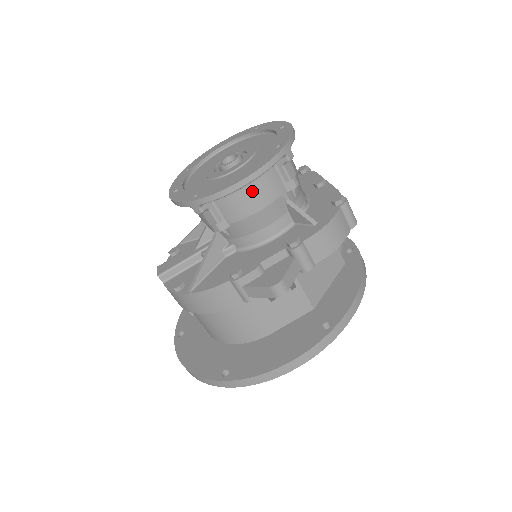
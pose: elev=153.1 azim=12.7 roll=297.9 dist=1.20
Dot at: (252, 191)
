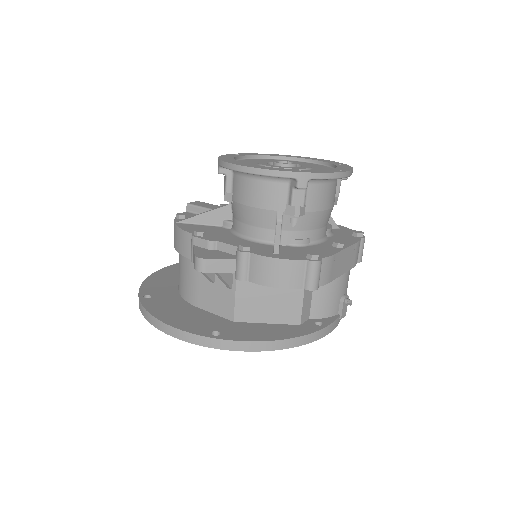
Dot at: (256, 186)
